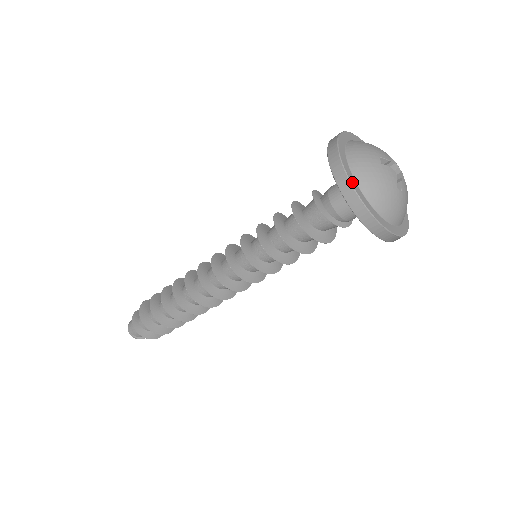
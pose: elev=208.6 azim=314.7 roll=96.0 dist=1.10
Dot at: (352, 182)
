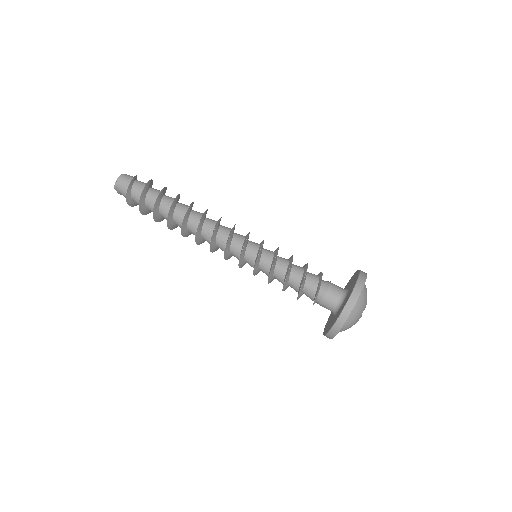
Dot at: occluded
